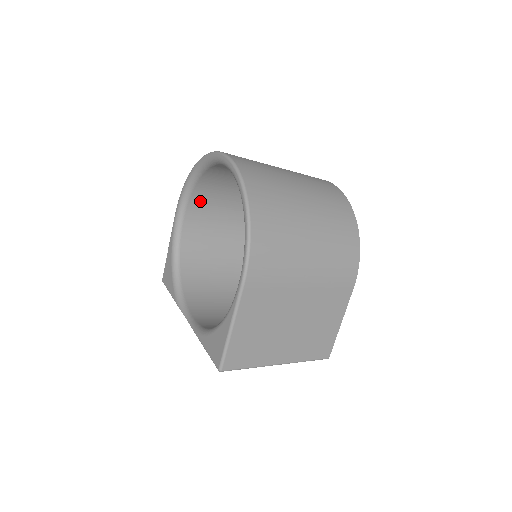
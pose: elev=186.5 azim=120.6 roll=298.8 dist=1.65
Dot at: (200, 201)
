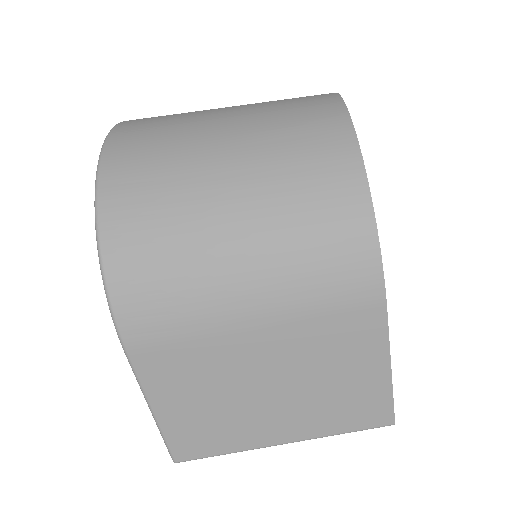
Dot at: occluded
